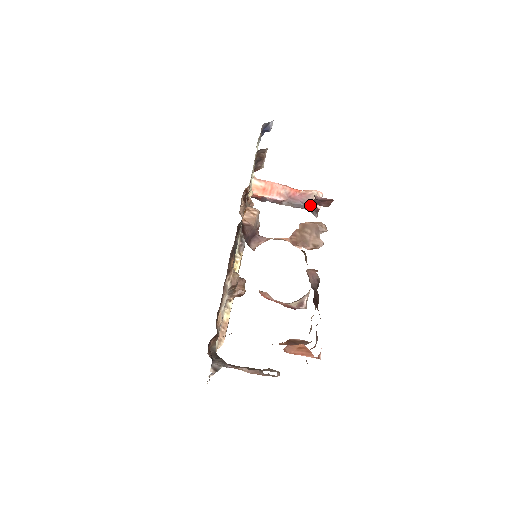
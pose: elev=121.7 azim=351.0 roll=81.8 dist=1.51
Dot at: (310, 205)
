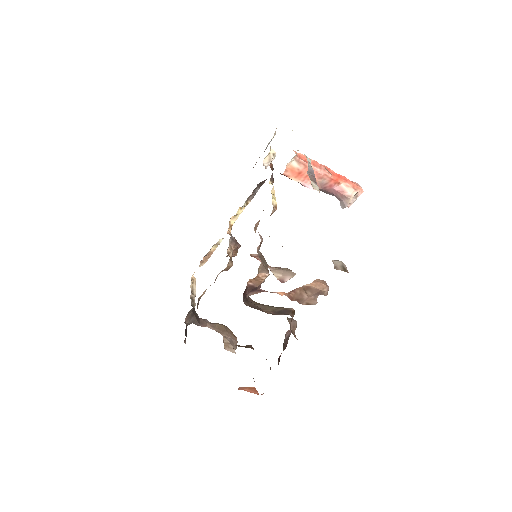
Dot at: (341, 204)
